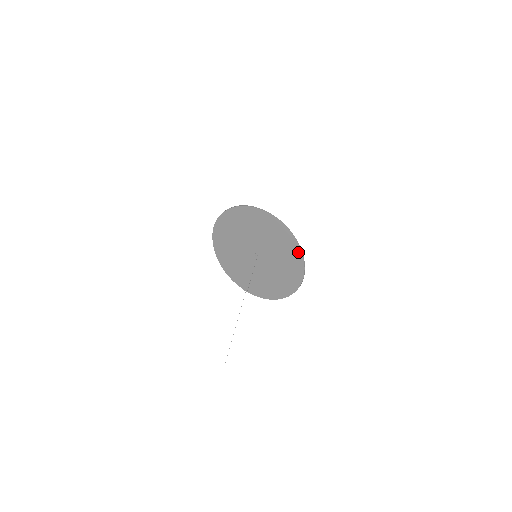
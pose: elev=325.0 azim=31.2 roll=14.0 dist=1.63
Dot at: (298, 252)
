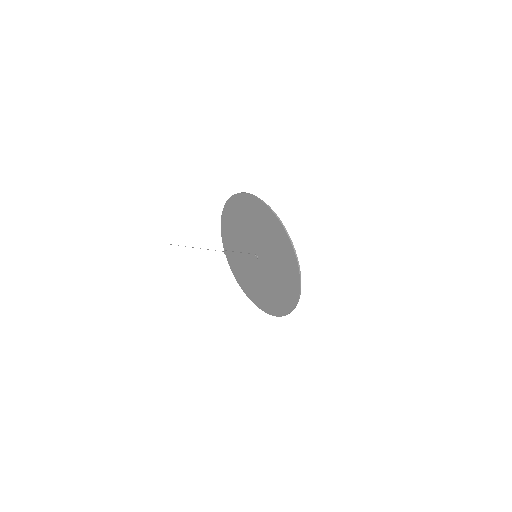
Dot at: (290, 306)
